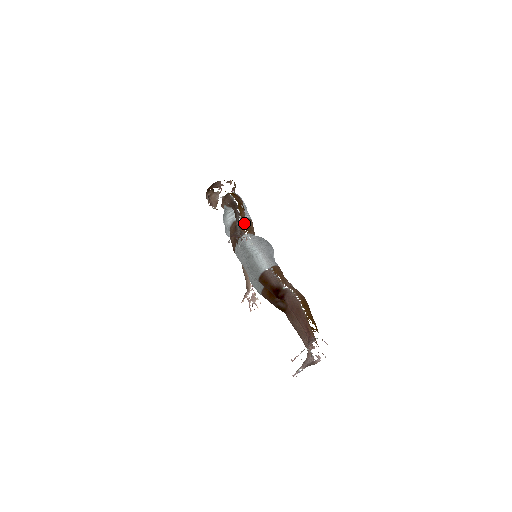
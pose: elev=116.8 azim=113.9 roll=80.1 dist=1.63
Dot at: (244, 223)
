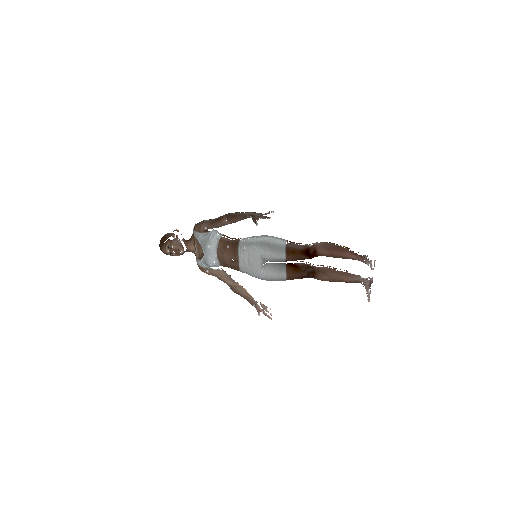
Dot at: (228, 237)
